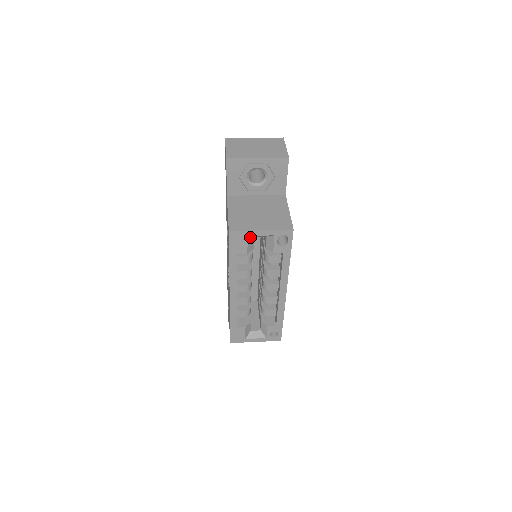
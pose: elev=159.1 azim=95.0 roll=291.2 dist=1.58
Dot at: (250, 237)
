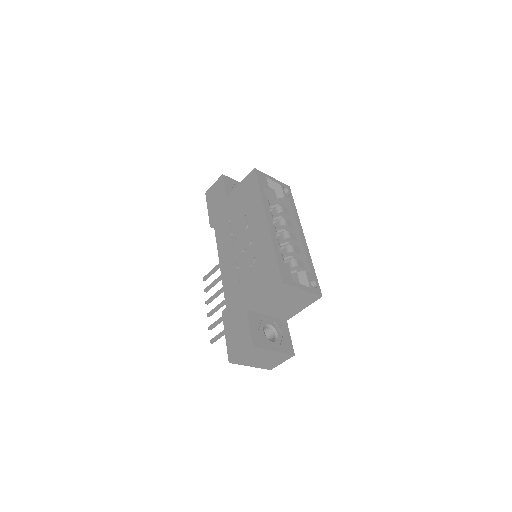
Dot at: occluded
